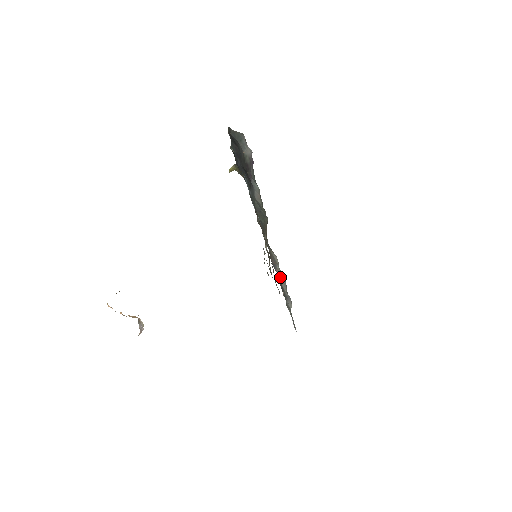
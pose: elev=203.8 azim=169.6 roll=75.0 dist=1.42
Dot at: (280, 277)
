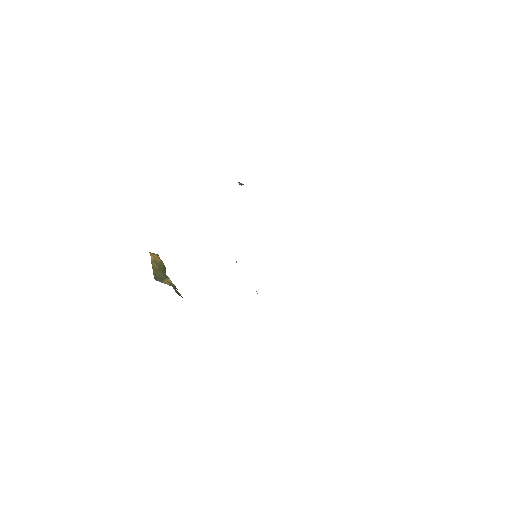
Dot at: occluded
